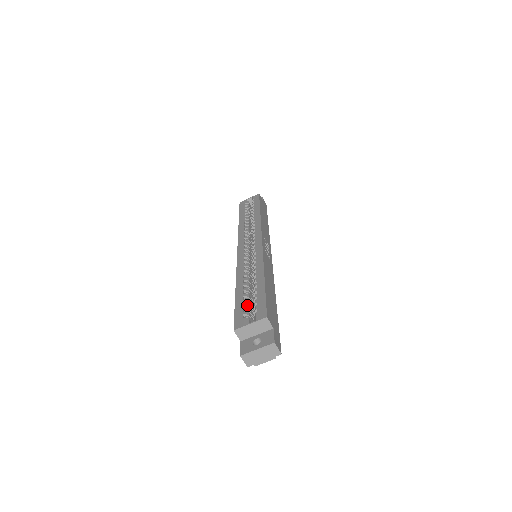
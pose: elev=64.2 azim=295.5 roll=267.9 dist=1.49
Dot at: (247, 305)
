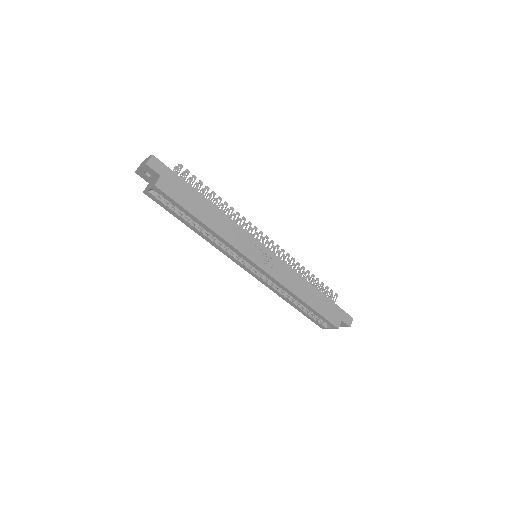
Dot at: (312, 315)
